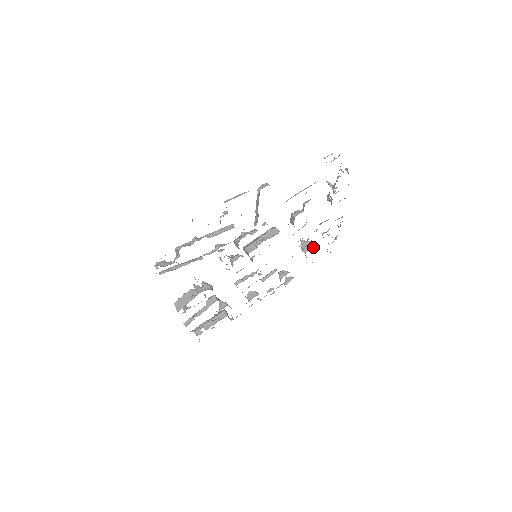
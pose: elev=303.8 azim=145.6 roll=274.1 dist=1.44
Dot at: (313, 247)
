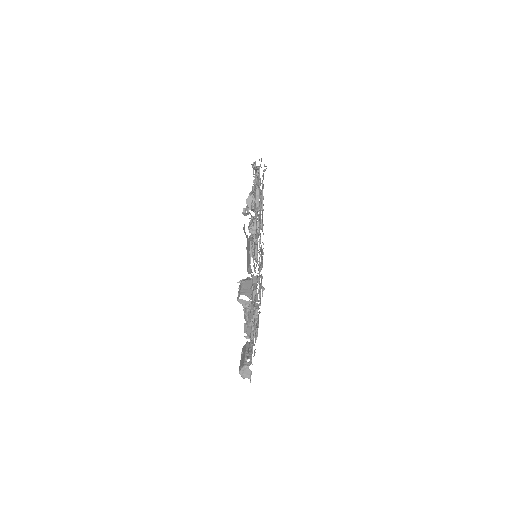
Dot at: occluded
